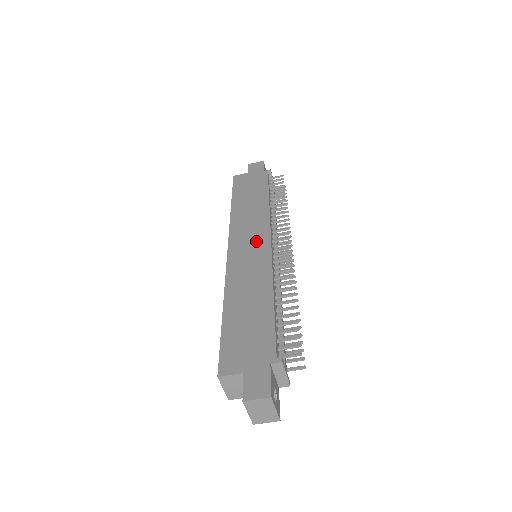
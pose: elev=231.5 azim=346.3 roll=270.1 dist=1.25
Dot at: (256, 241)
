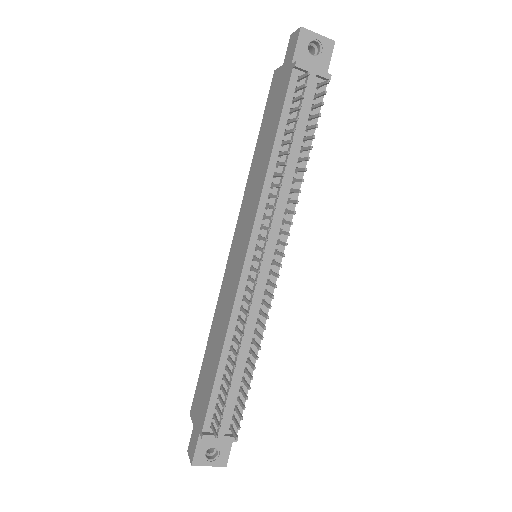
Dot at: (241, 248)
